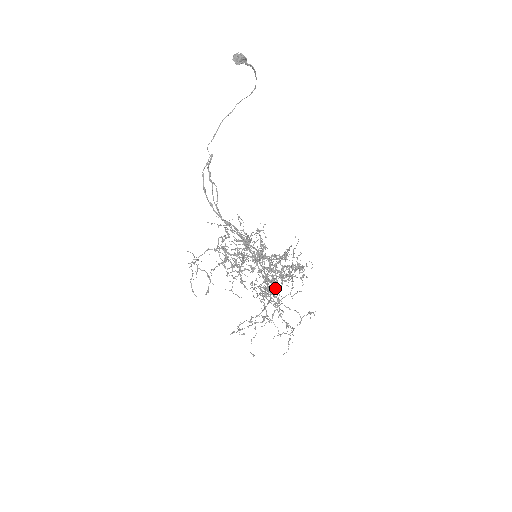
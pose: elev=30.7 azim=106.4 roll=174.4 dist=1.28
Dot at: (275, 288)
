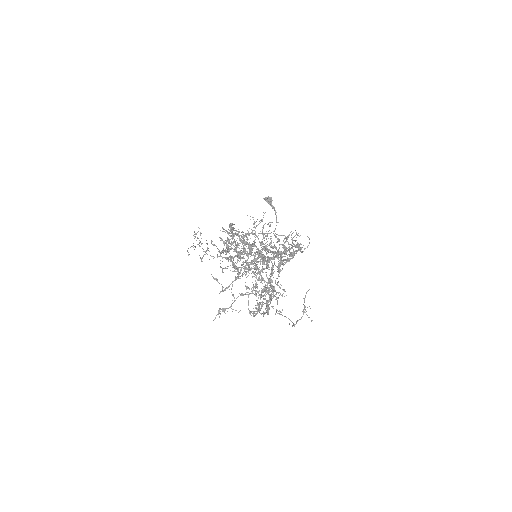
Dot at: (270, 274)
